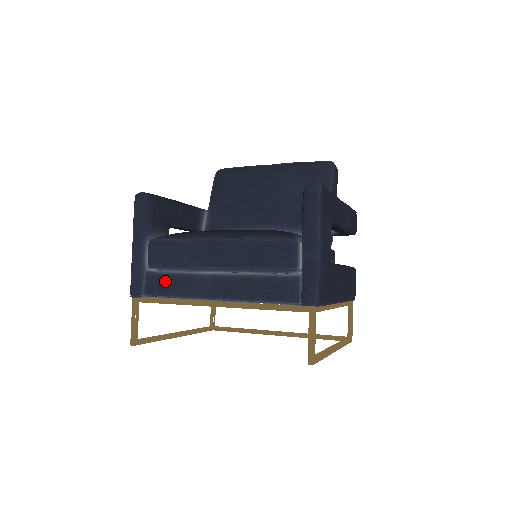
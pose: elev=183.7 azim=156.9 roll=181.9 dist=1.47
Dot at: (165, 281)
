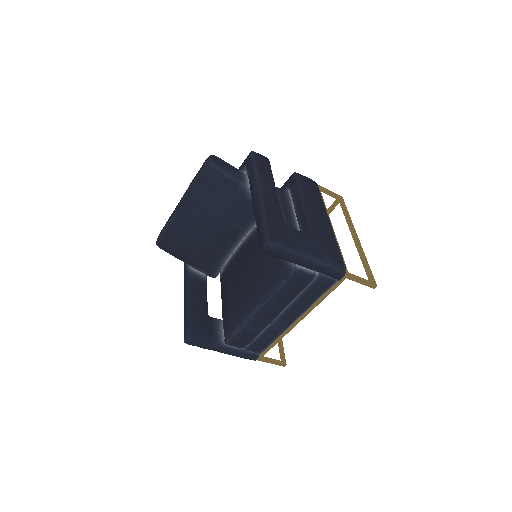
Dot at: (260, 342)
